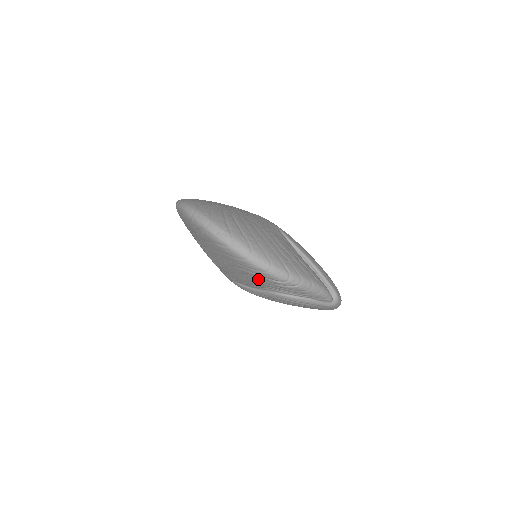
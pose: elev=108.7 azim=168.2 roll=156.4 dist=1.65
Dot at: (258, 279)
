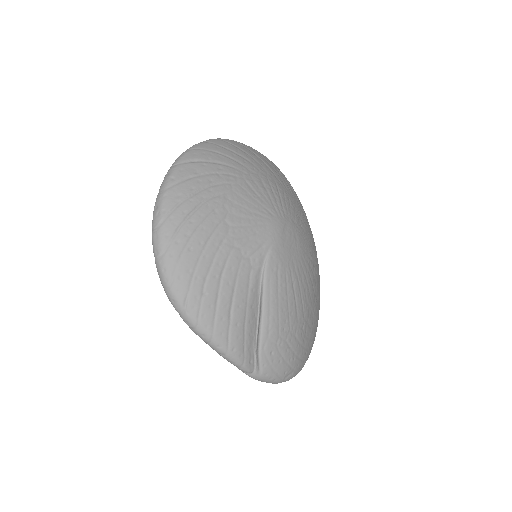
Dot at: occluded
